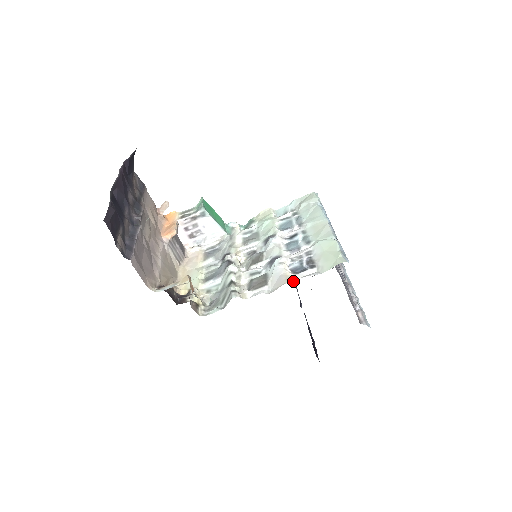
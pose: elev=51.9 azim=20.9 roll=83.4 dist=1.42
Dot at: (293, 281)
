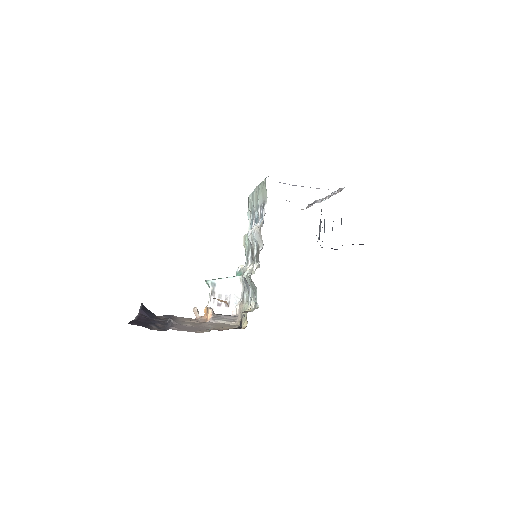
Dot at: (262, 223)
